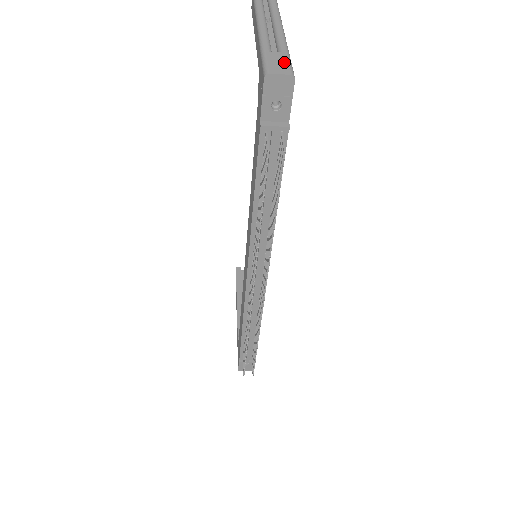
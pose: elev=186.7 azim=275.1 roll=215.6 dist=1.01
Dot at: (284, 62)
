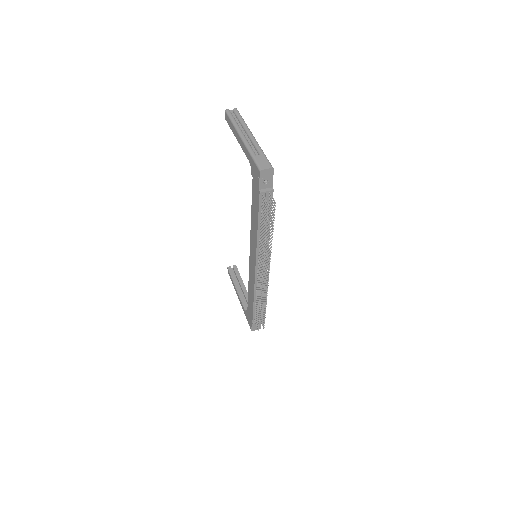
Dot at: (265, 161)
